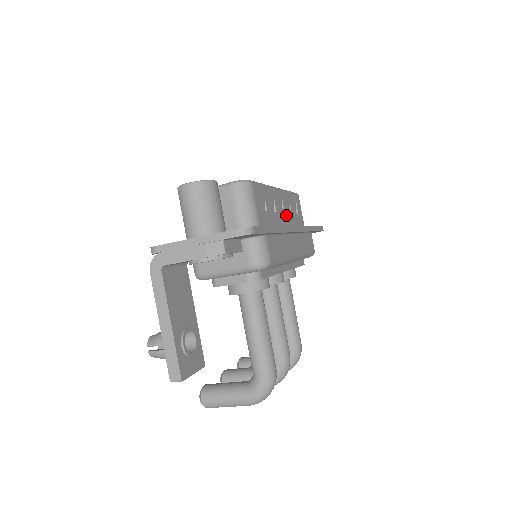
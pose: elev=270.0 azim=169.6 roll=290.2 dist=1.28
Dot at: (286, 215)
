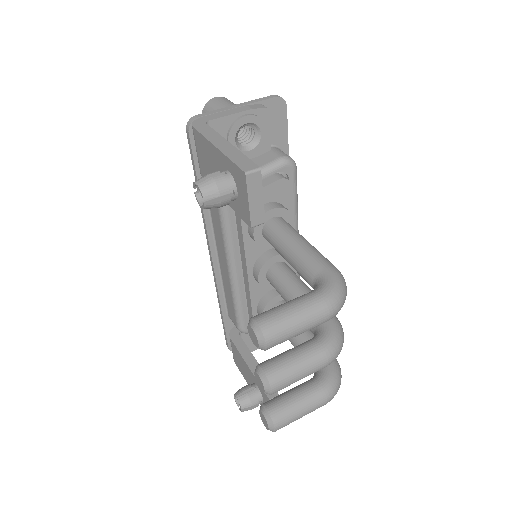
Dot at: occluded
